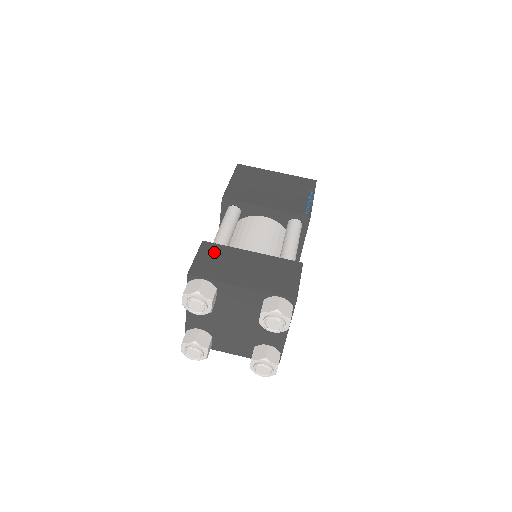
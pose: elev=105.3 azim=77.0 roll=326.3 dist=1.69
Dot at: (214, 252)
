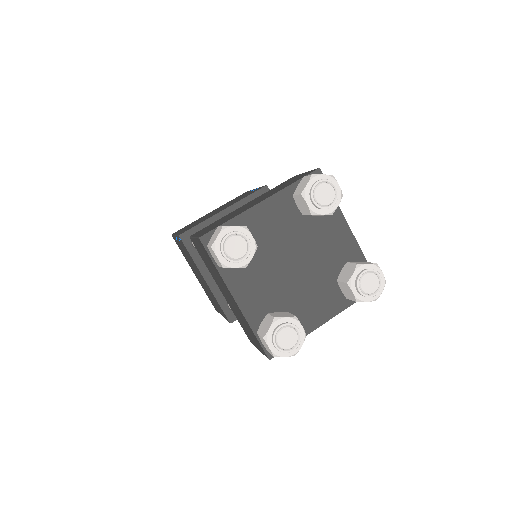
Dot at: occluded
